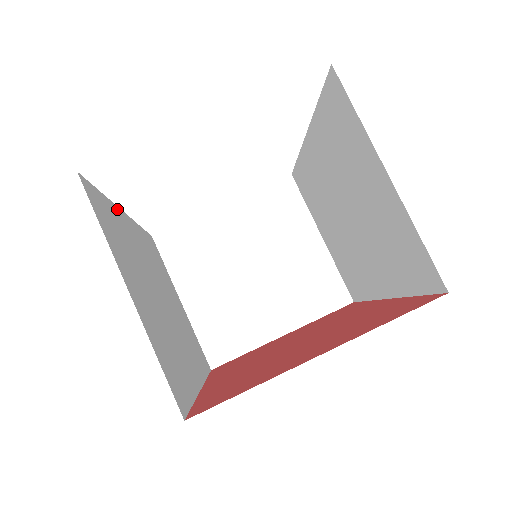
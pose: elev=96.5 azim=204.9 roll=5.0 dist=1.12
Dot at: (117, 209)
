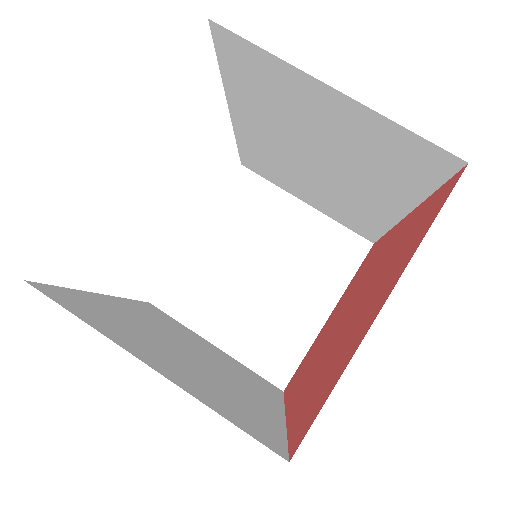
Dot at: (95, 295)
